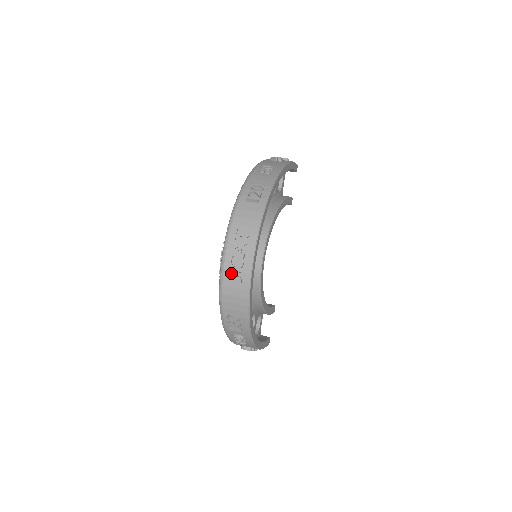
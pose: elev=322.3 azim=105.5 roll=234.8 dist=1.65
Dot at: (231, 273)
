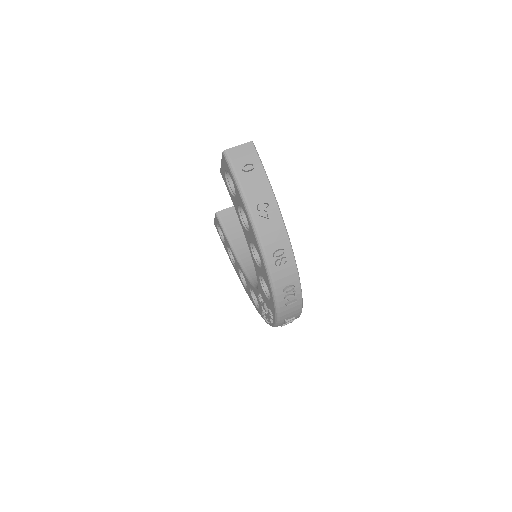
Dot at: occluded
